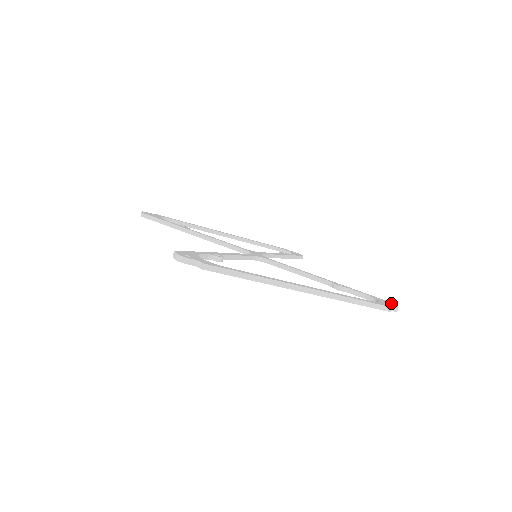
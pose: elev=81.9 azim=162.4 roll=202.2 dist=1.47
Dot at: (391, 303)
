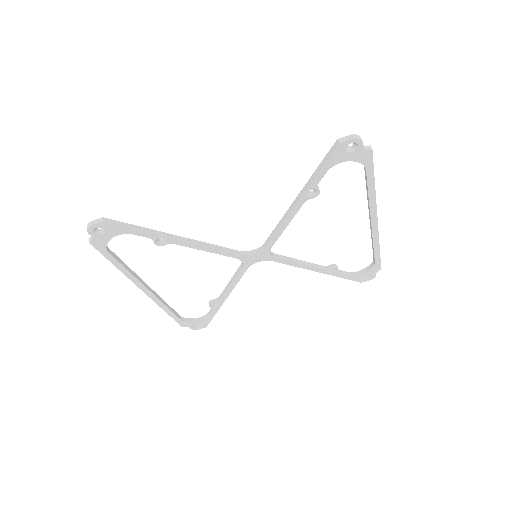
Dot at: occluded
